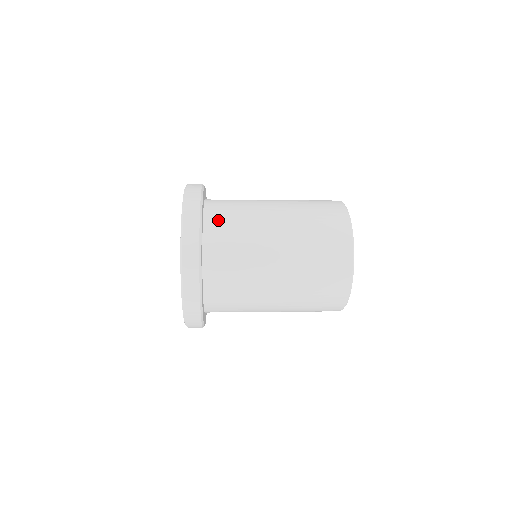
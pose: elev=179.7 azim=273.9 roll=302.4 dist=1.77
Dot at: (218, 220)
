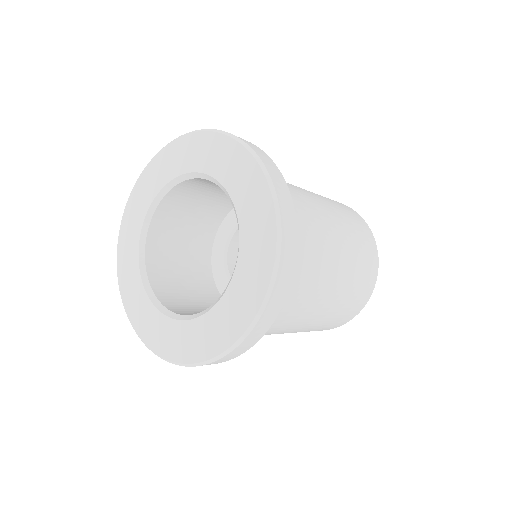
Dot at: occluded
